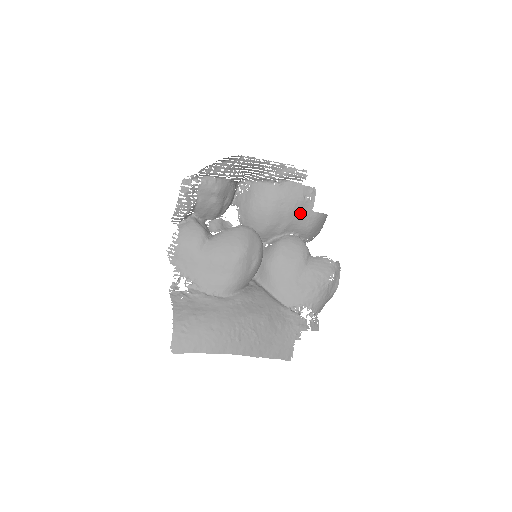
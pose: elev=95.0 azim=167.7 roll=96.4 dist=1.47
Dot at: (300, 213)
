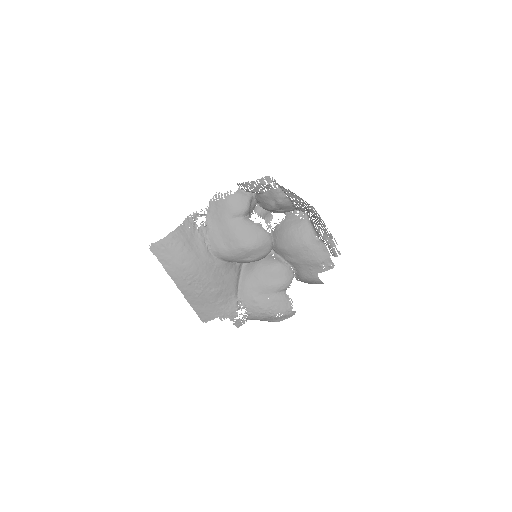
Dot at: (310, 266)
